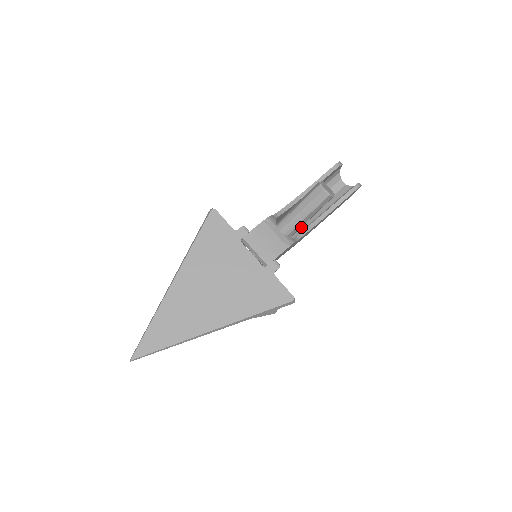
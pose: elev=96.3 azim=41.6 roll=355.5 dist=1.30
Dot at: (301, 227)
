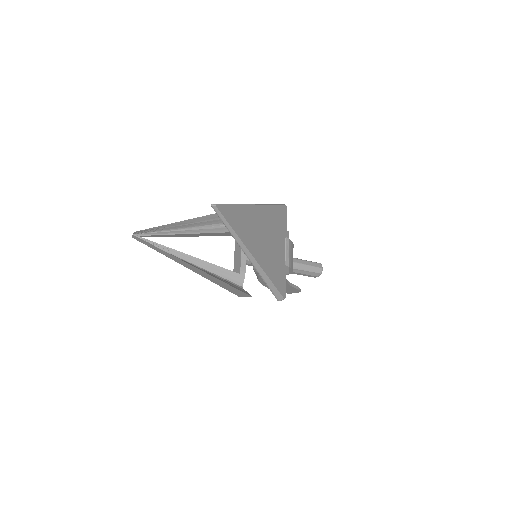
Dot at: occluded
